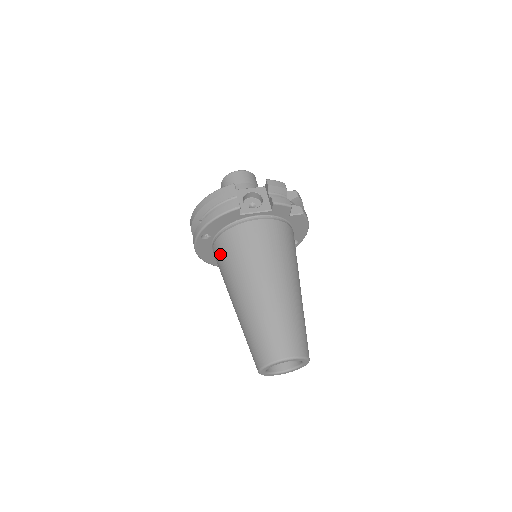
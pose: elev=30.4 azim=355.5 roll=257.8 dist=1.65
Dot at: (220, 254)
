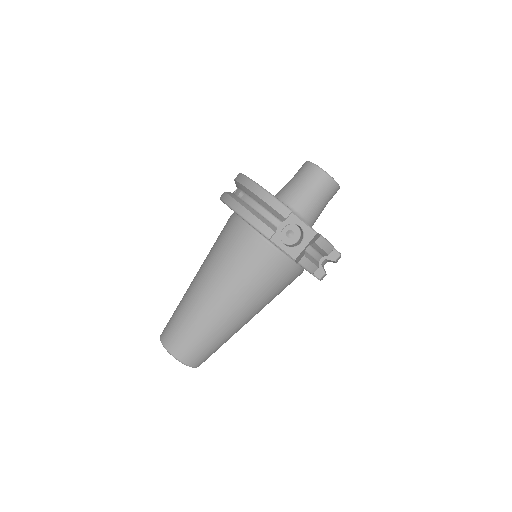
Dot at: (226, 235)
